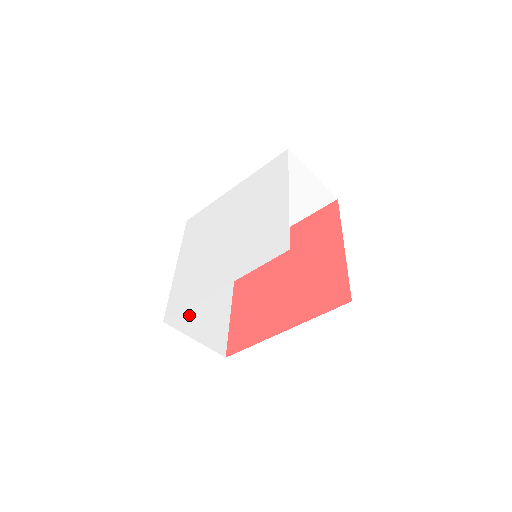
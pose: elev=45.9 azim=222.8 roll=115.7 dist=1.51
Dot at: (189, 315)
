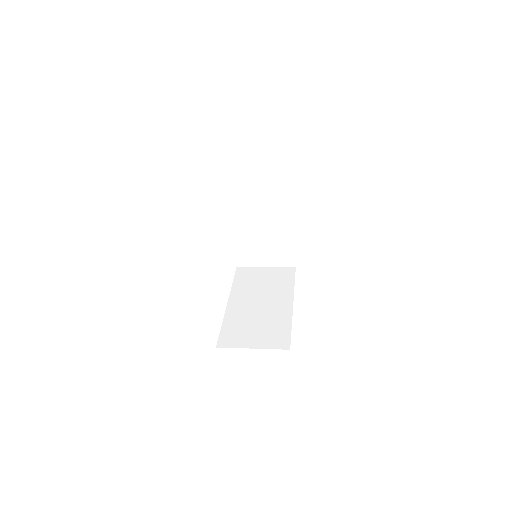
Dot at: (255, 253)
